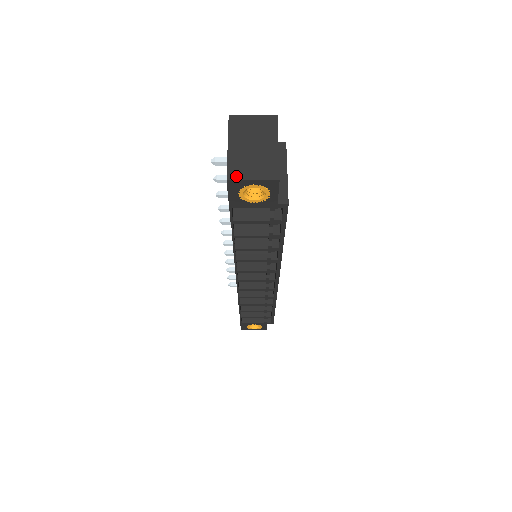
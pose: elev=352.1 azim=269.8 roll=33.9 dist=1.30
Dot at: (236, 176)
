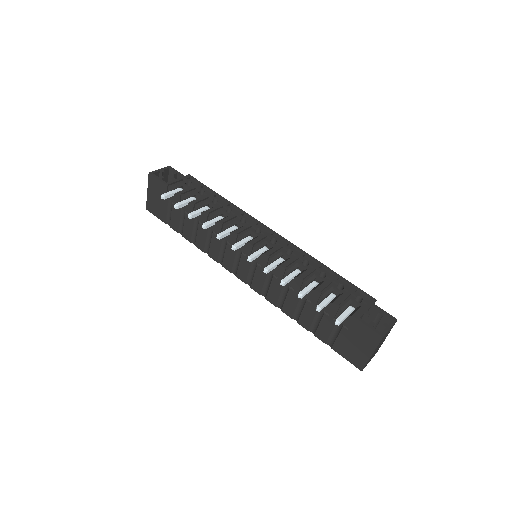
Dot at: occluded
